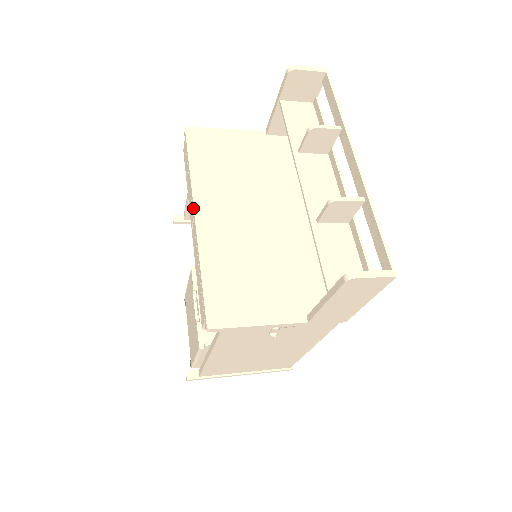
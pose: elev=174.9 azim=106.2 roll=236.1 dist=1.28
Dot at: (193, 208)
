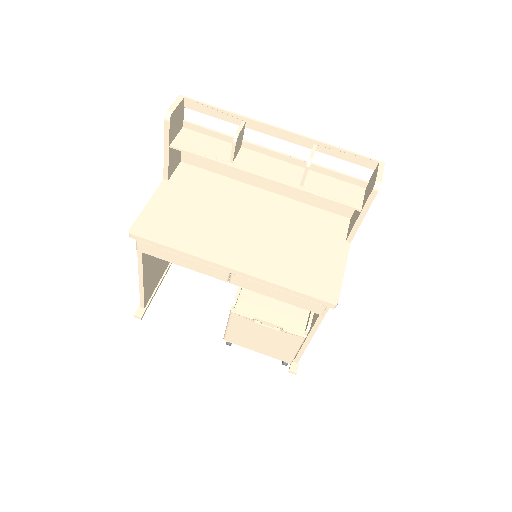
Dot at: (222, 267)
